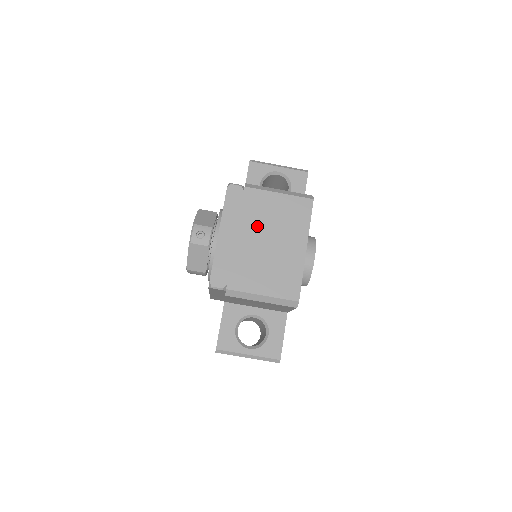
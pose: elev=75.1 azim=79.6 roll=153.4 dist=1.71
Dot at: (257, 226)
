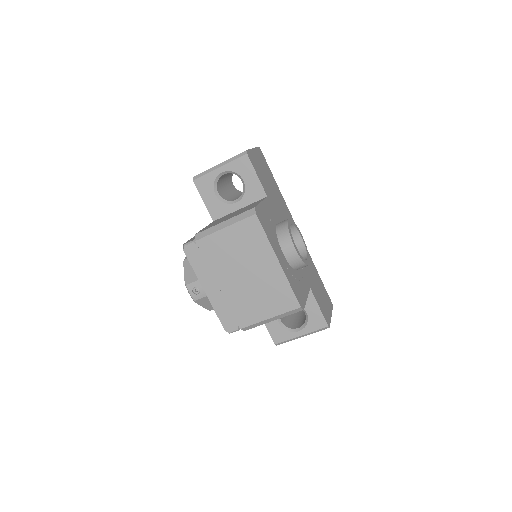
Dot at: (228, 267)
